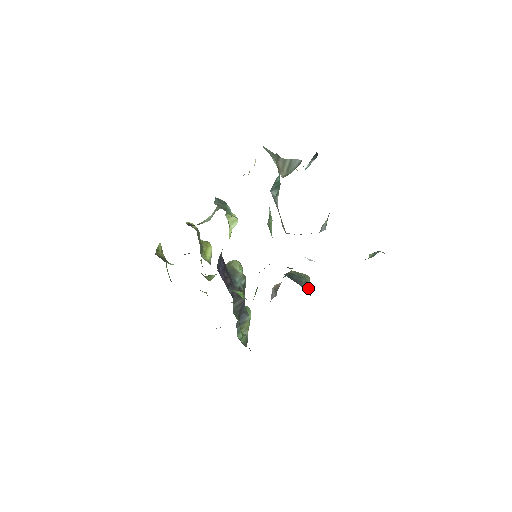
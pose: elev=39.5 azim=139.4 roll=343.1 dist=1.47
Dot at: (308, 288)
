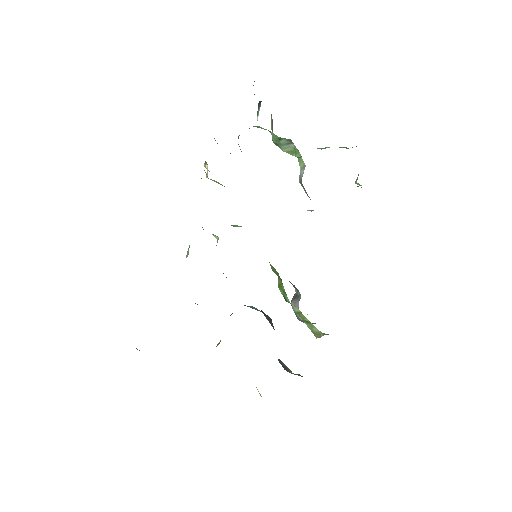
Dot at: occluded
